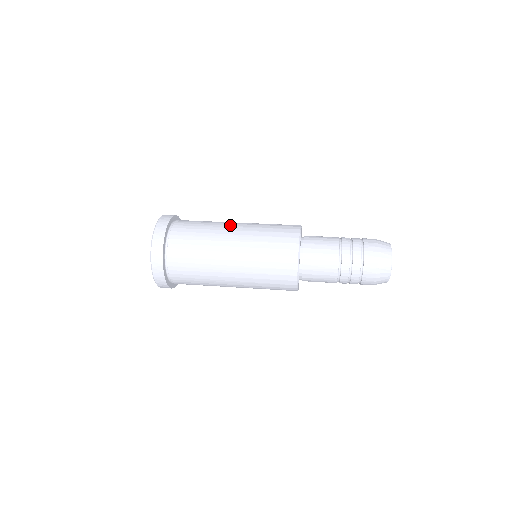
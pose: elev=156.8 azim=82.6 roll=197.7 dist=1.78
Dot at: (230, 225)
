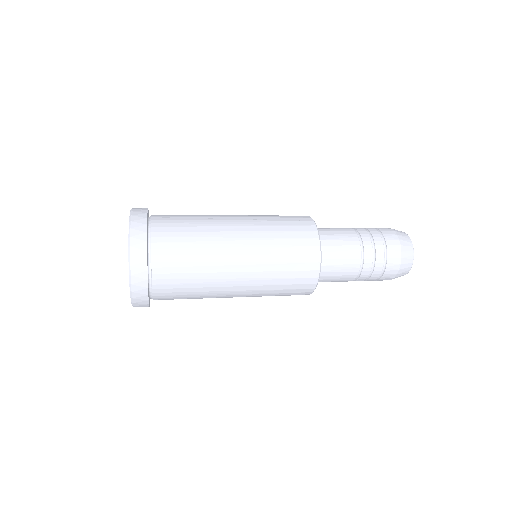
Dot at: (230, 236)
